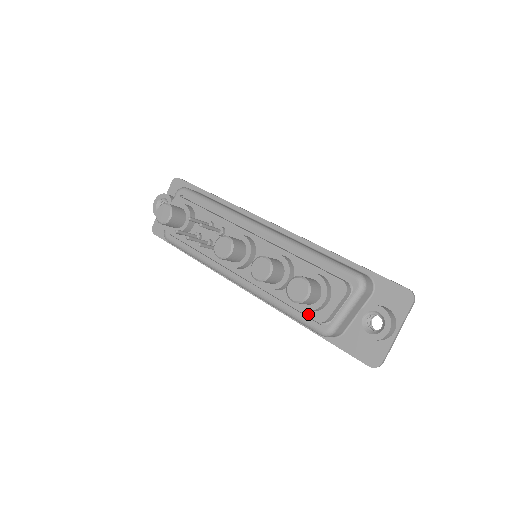
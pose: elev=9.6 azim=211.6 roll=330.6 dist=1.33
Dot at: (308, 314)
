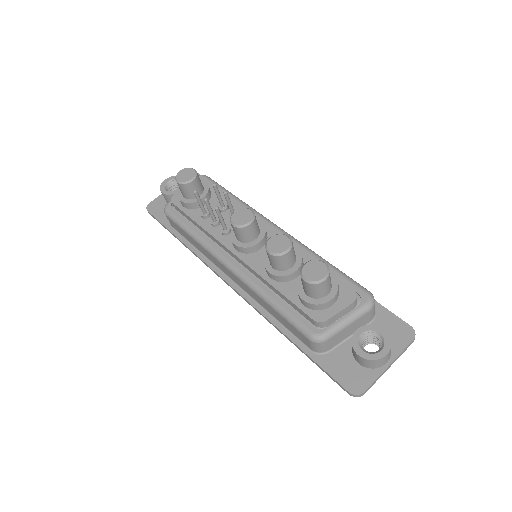
Dot at: (306, 311)
